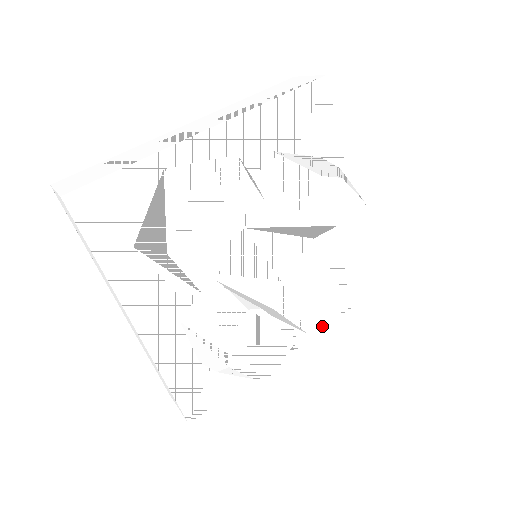
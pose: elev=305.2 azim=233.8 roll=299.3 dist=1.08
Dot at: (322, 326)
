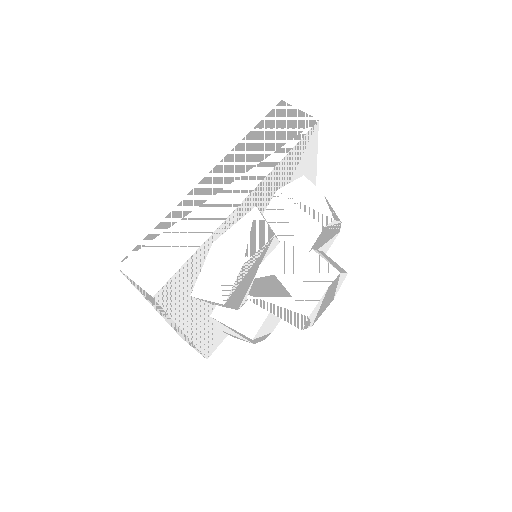
Dot at: occluded
